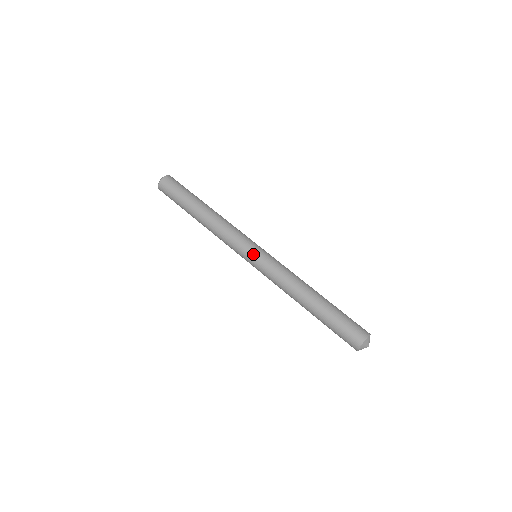
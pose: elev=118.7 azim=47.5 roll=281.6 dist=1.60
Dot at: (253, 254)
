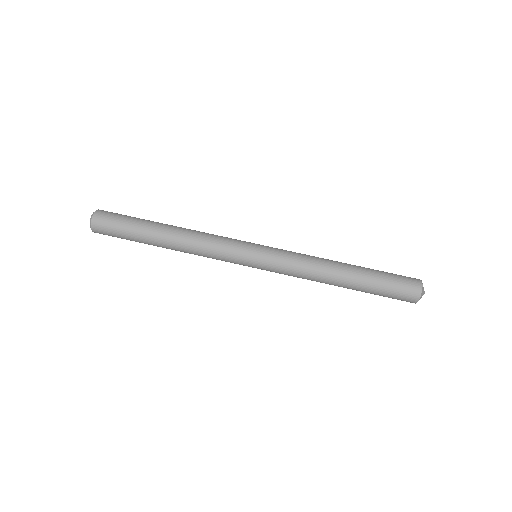
Dot at: (256, 250)
